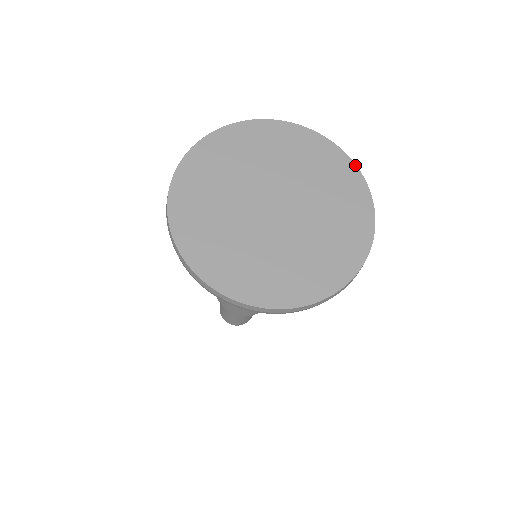
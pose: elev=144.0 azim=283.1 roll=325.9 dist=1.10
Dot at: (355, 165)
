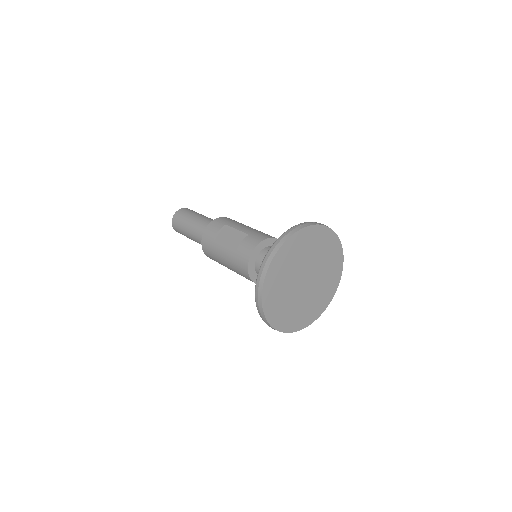
Dot at: (326, 227)
